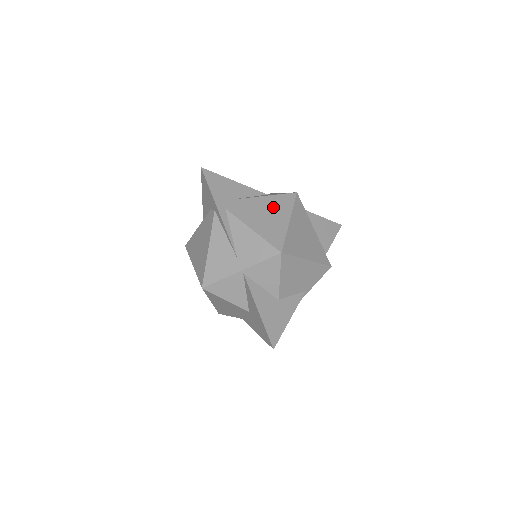
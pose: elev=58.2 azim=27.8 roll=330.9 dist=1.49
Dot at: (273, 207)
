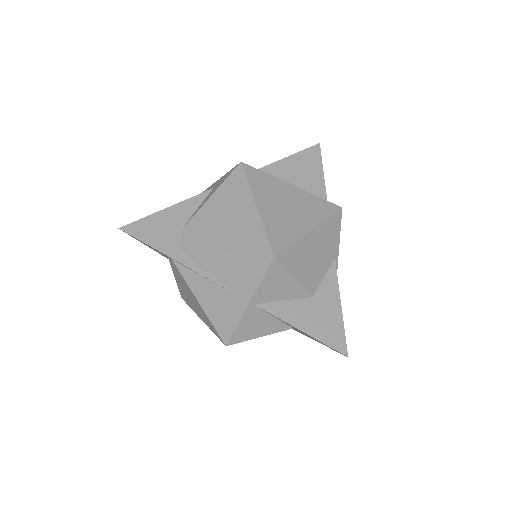
Dot at: (228, 204)
